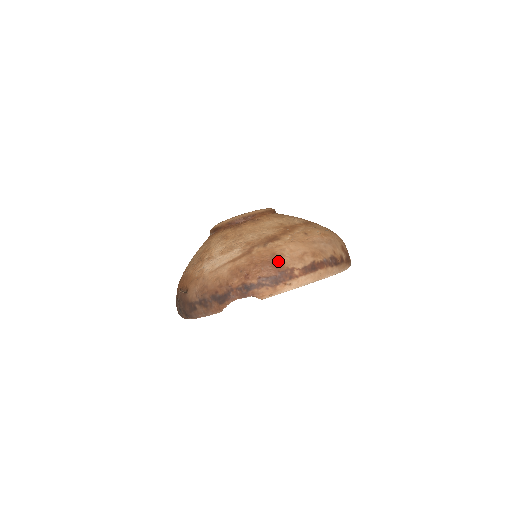
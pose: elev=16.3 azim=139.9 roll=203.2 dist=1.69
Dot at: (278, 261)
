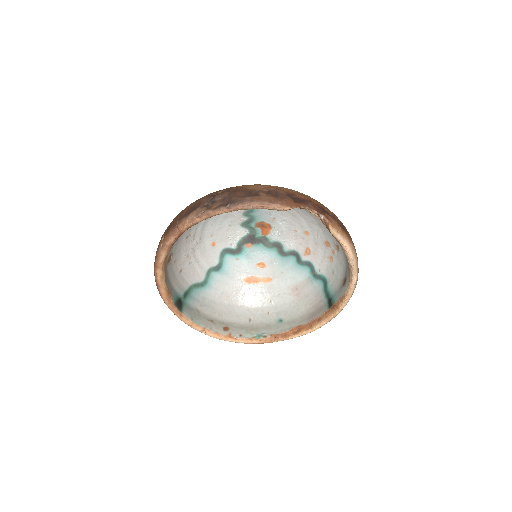
Dot at: occluded
